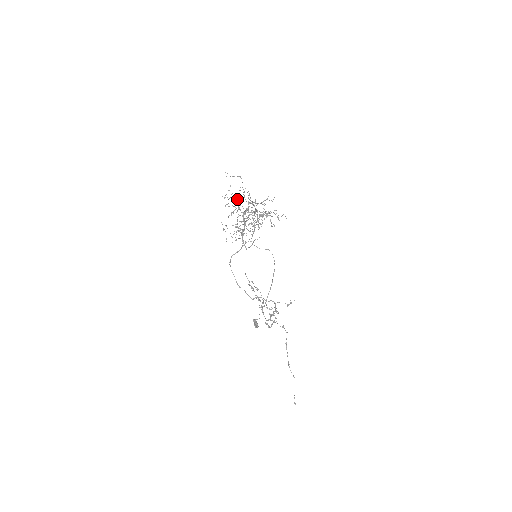
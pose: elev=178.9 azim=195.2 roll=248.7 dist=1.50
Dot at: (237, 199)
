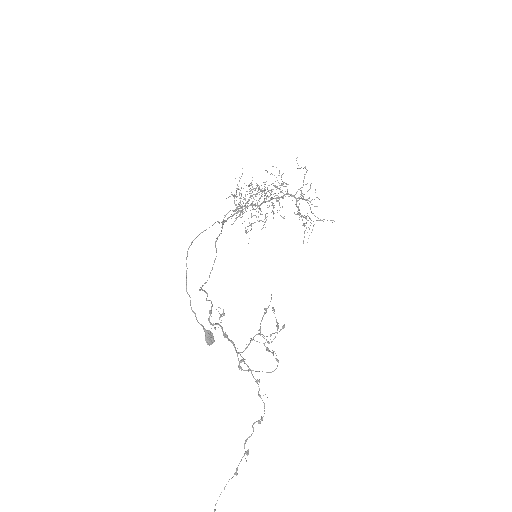
Dot at: (242, 168)
